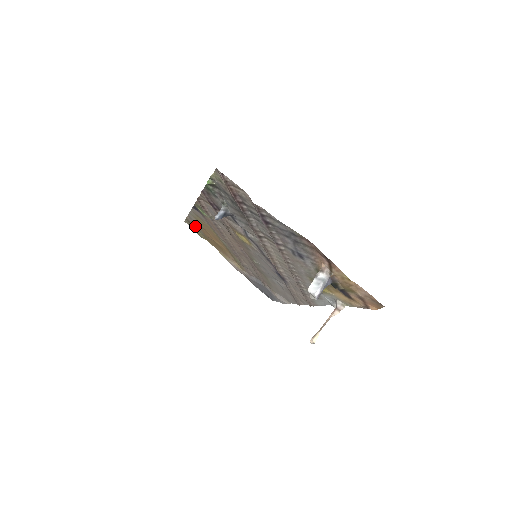
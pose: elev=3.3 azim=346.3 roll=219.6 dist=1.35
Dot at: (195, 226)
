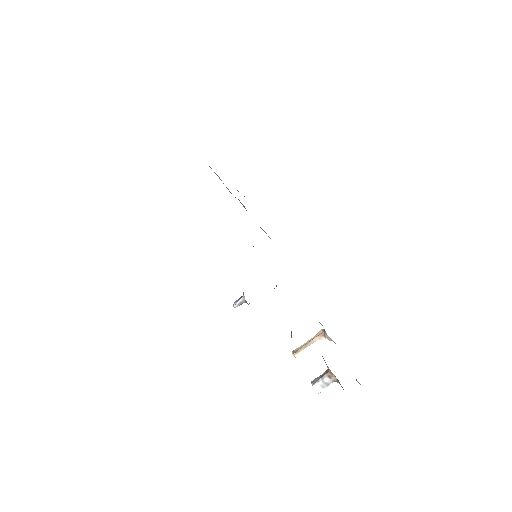
Dot at: occluded
